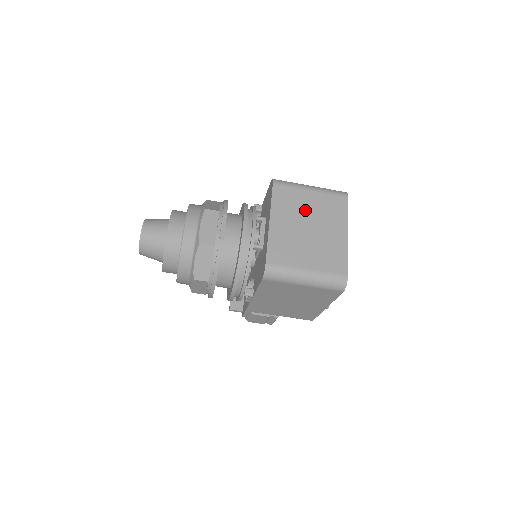
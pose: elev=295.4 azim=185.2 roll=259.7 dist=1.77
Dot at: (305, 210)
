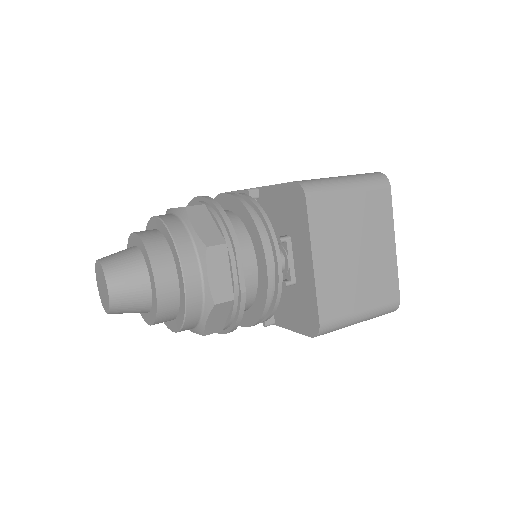
Dot at: (349, 227)
